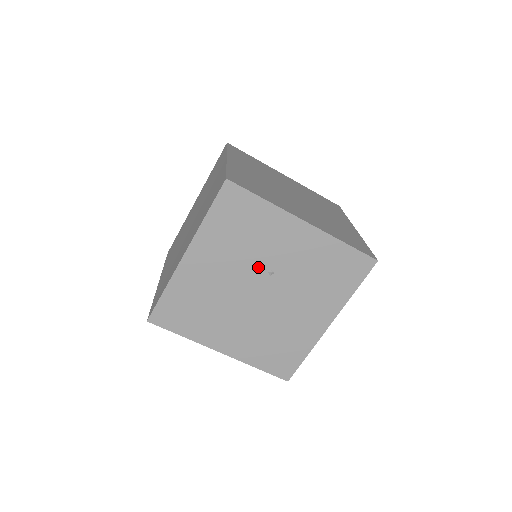
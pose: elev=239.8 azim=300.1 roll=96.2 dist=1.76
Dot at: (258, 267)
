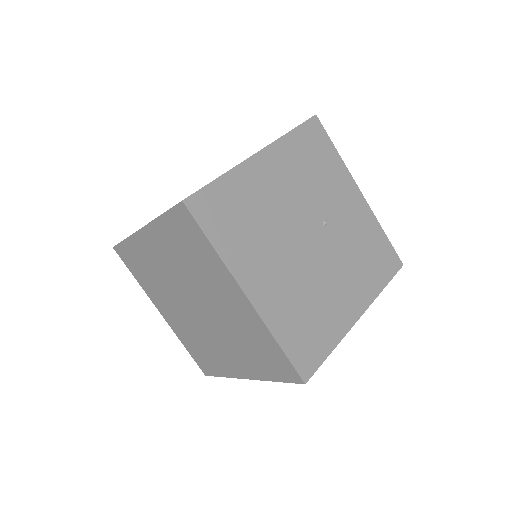
Dot at: (316, 210)
